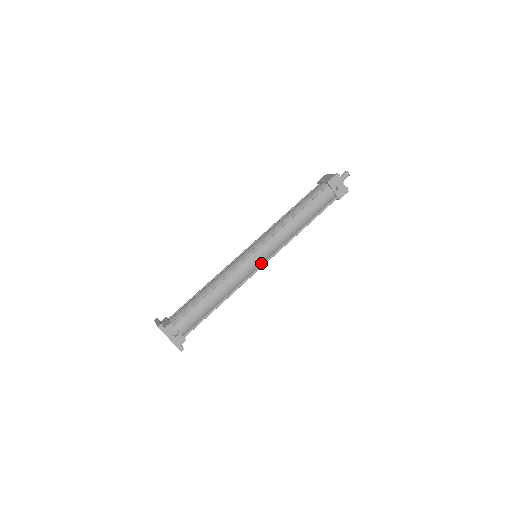
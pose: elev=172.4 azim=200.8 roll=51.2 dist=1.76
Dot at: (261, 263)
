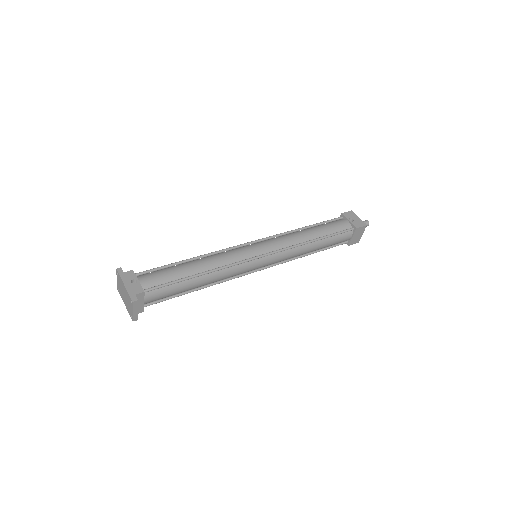
Dot at: (259, 255)
